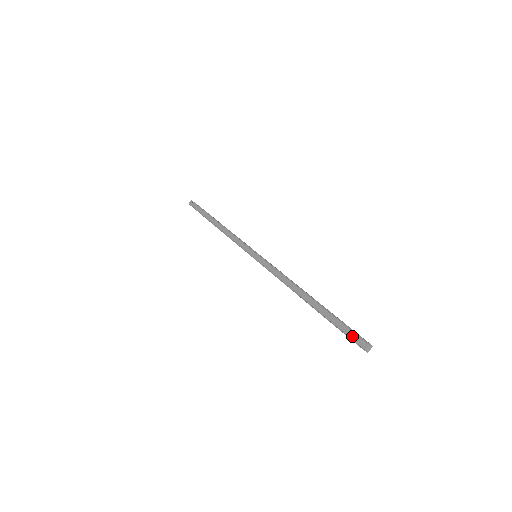
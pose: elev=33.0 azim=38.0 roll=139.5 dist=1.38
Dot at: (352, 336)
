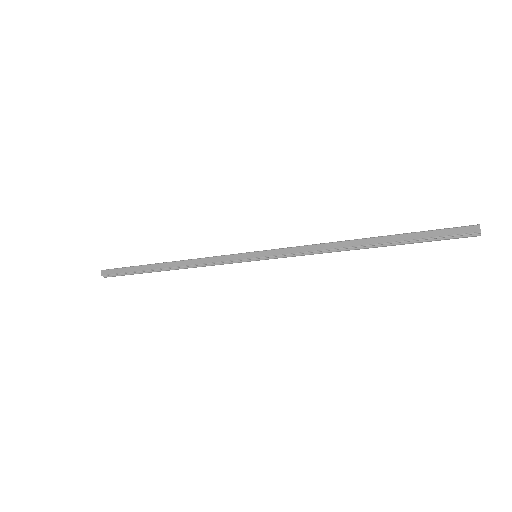
Dot at: (454, 232)
